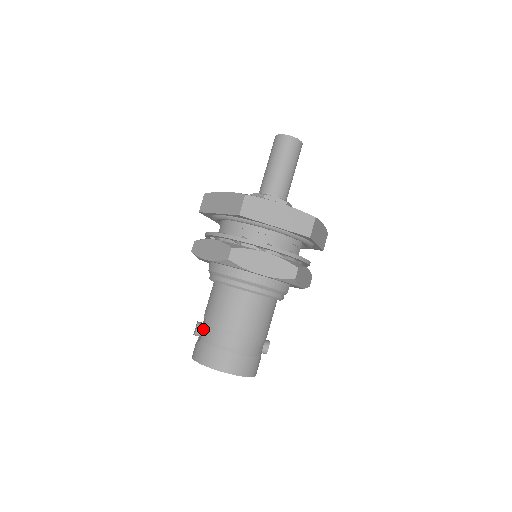
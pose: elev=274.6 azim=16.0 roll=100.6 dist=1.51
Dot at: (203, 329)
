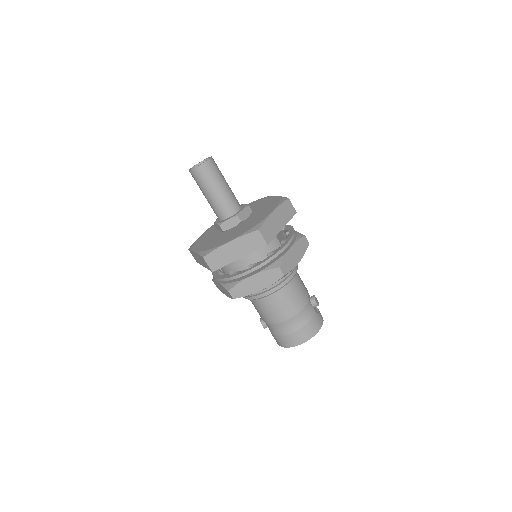
Dot at: occluded
